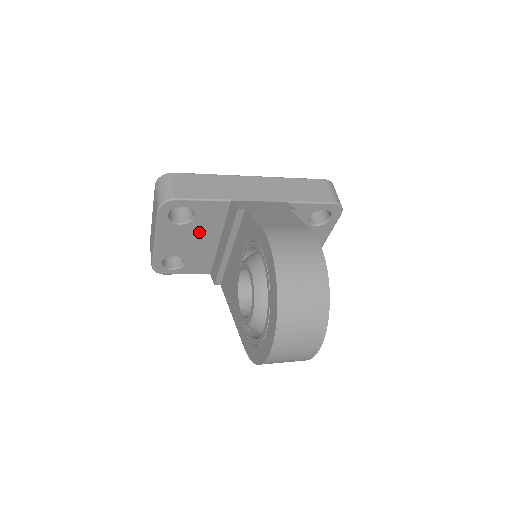
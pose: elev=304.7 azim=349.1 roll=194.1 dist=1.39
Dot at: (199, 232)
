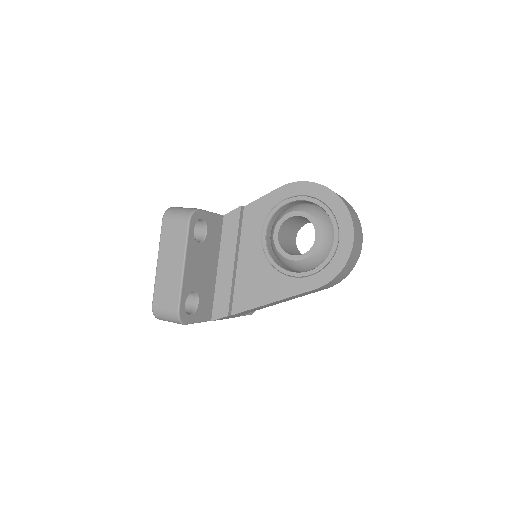
Dot at: (208, 255)
